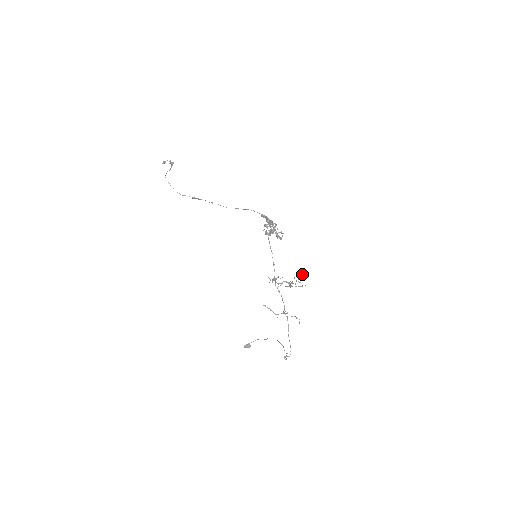
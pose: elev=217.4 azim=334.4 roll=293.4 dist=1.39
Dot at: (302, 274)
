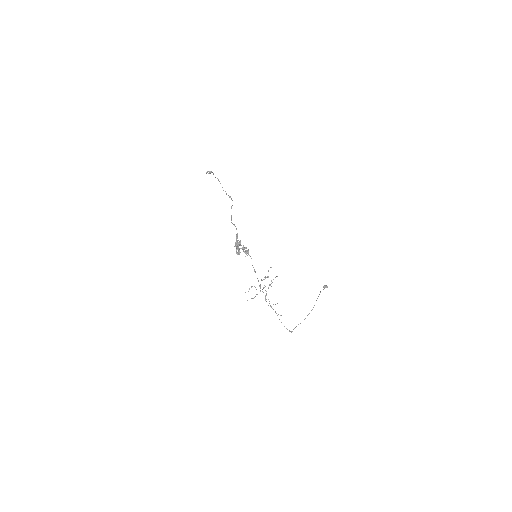
Dot at: (276, 276)
